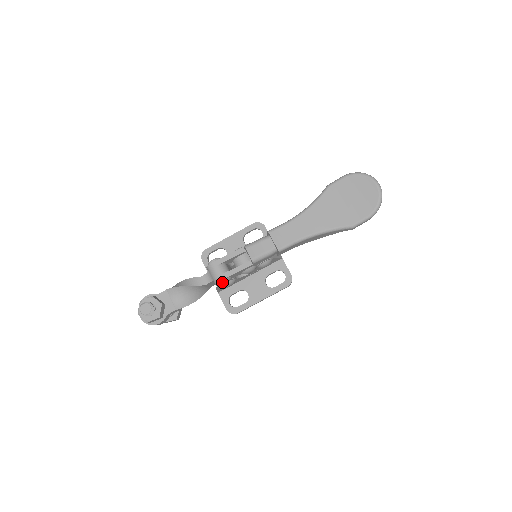
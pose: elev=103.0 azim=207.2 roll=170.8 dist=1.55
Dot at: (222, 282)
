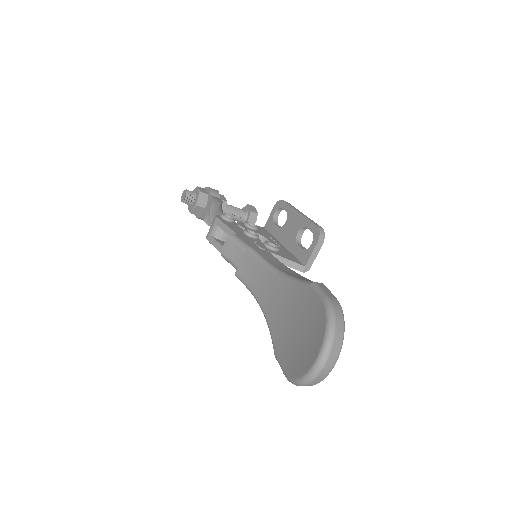
Dot at: occluded
